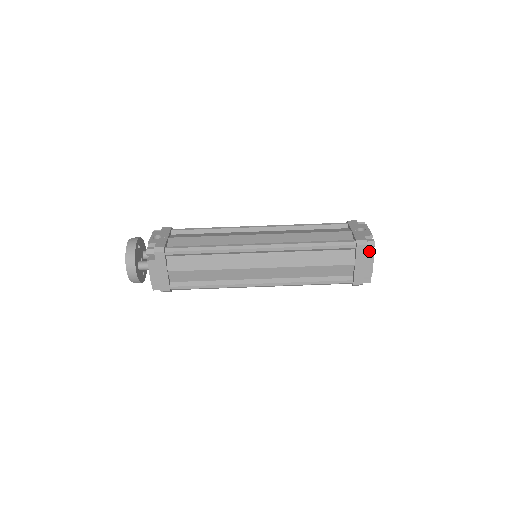
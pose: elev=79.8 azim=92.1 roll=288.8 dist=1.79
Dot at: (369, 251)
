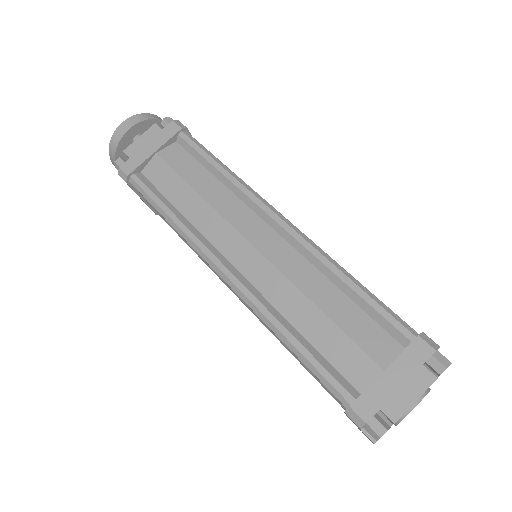
Dot at: occluded
